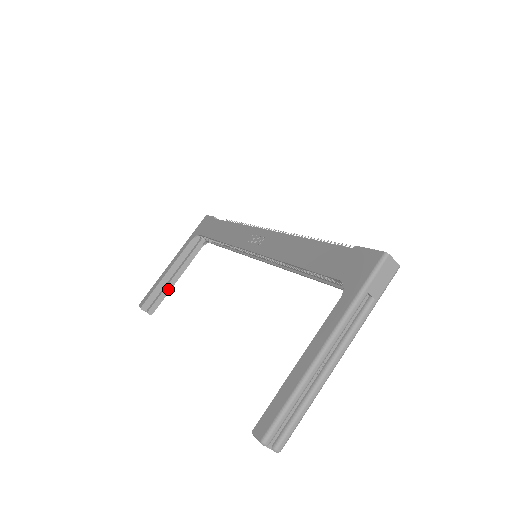
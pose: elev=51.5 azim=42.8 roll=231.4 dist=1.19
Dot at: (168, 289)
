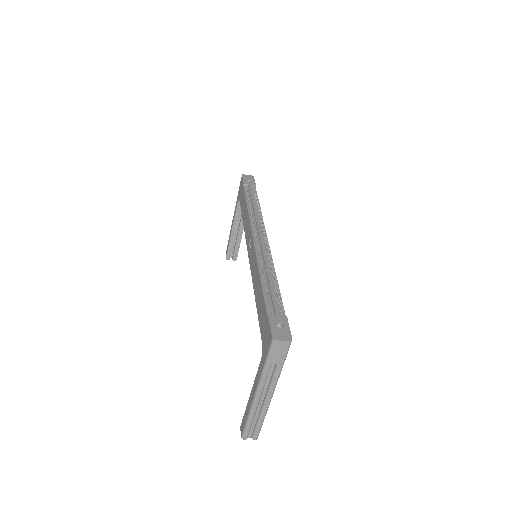
Dot at: (239, 241)
